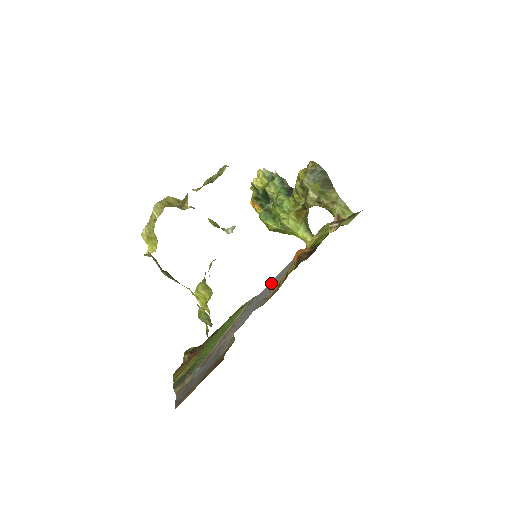
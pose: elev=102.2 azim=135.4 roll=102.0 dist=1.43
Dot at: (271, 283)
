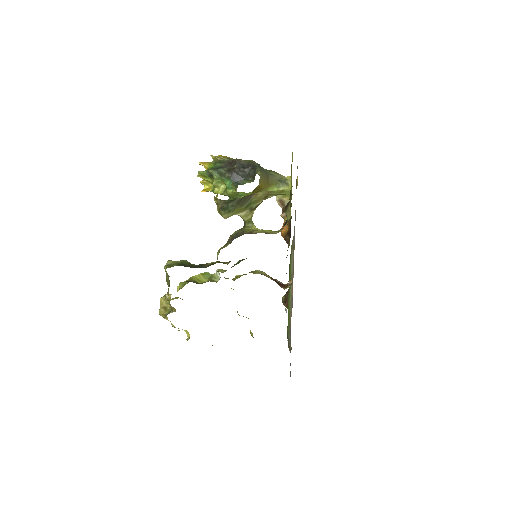
Dot at: occluded
